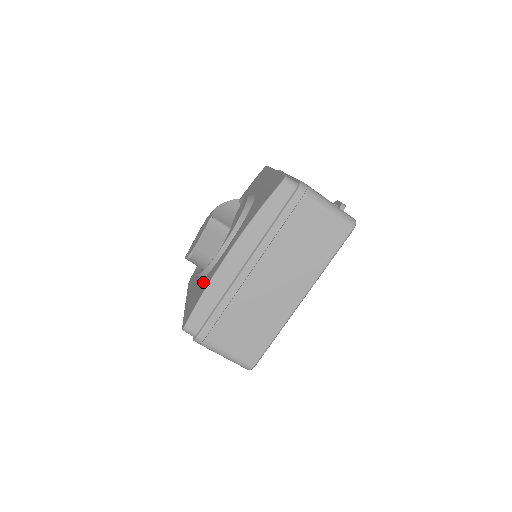
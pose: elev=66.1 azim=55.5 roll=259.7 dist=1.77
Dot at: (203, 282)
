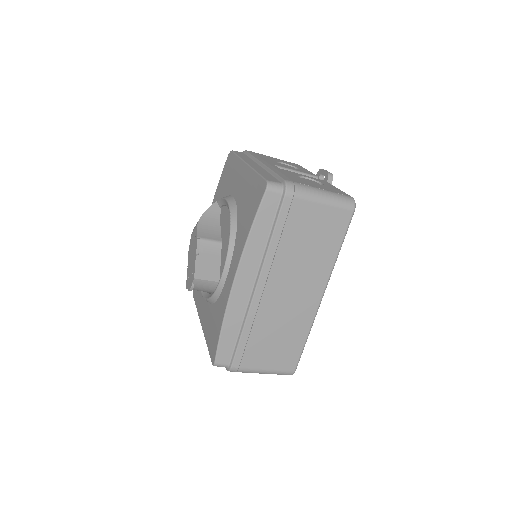
Dot at: (215, 310)
